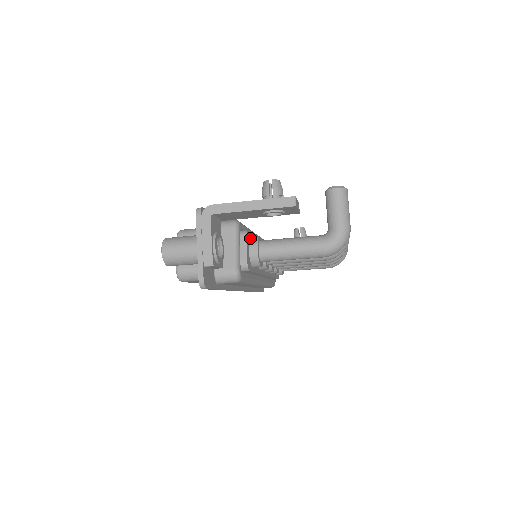
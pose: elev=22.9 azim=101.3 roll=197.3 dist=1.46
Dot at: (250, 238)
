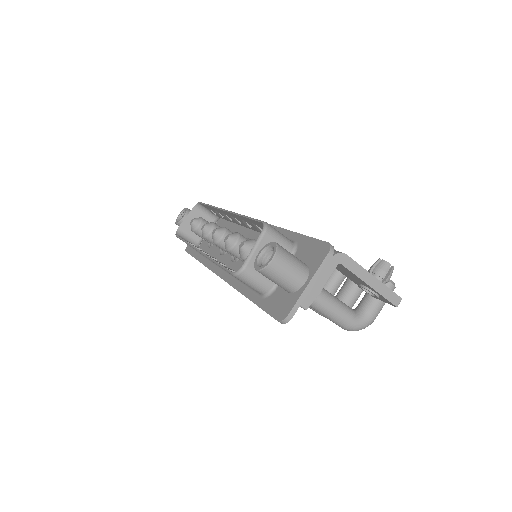
Dot at: occluded
